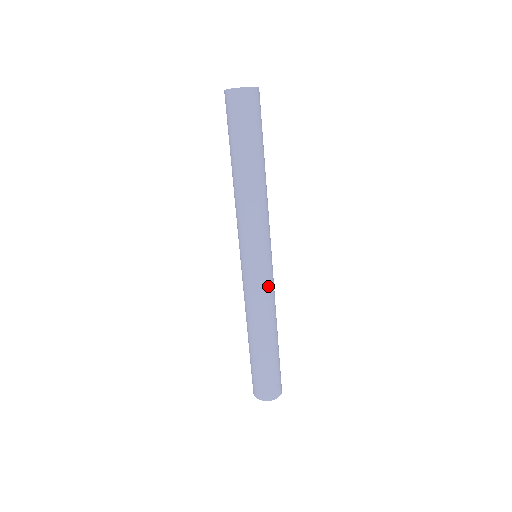
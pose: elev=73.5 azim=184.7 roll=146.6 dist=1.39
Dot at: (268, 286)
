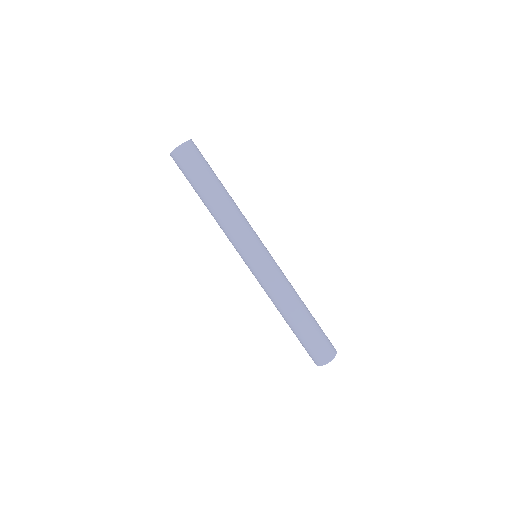
Dot at: (279, 268)
